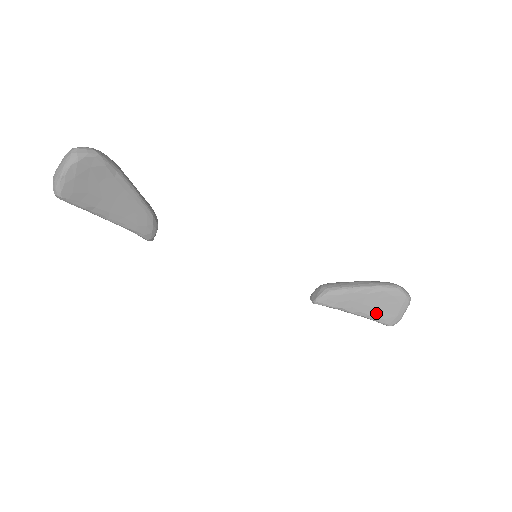
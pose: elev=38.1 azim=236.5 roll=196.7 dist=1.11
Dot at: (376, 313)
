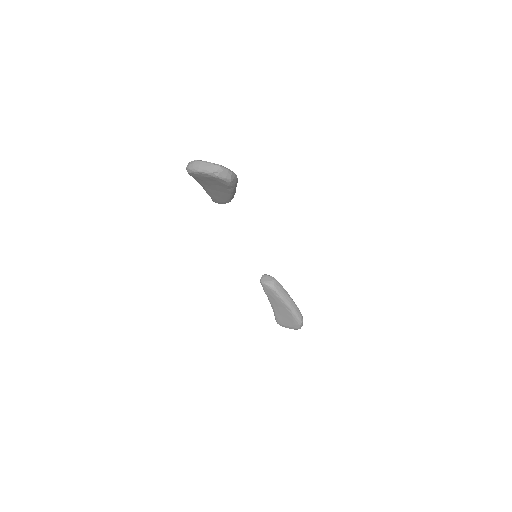
Dot at: (279, 315)
